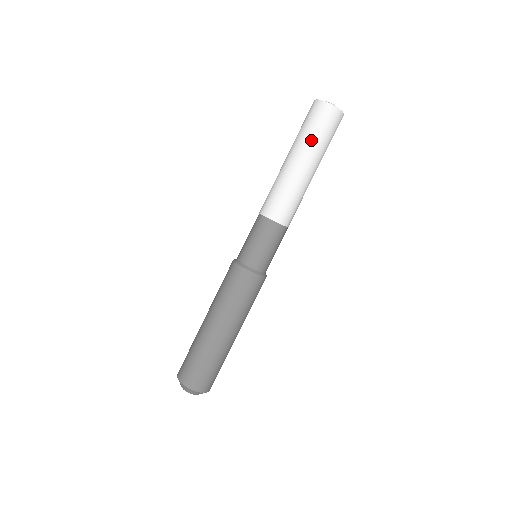
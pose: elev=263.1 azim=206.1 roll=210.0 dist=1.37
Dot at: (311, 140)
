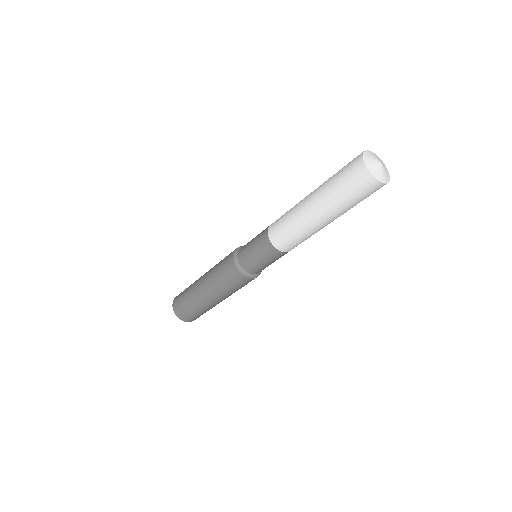
Dot at: (331, 190)
